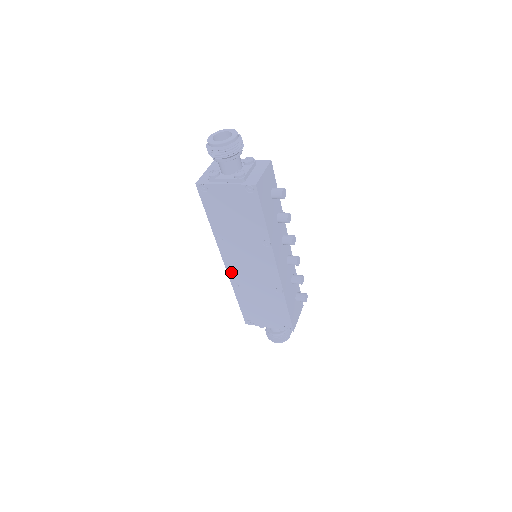
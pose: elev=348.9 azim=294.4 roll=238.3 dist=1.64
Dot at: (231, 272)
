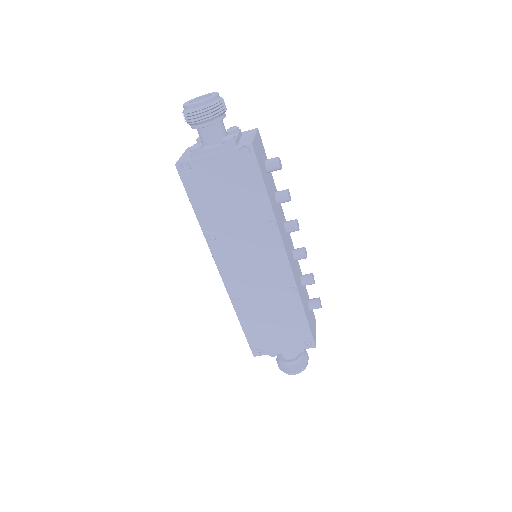
Dot at: (229, 283)
